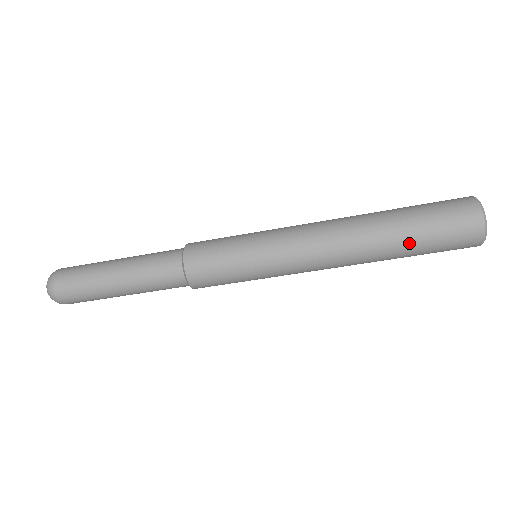
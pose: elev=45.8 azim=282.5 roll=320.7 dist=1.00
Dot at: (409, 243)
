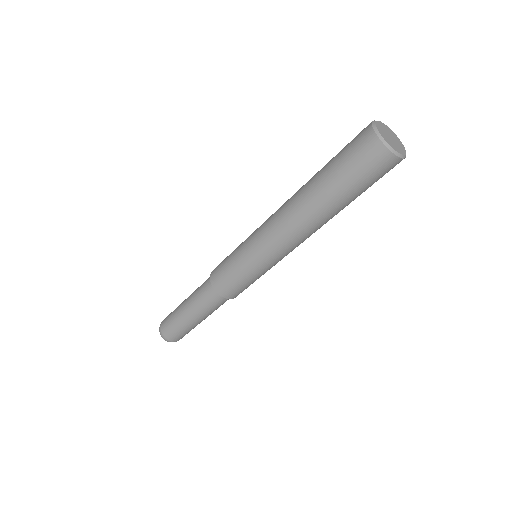
Dot at: (351, 201)
